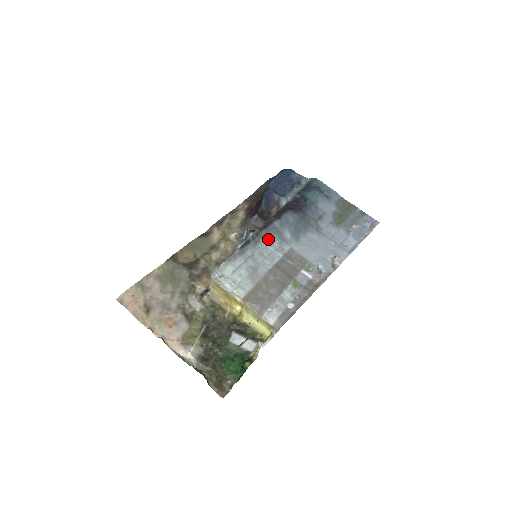
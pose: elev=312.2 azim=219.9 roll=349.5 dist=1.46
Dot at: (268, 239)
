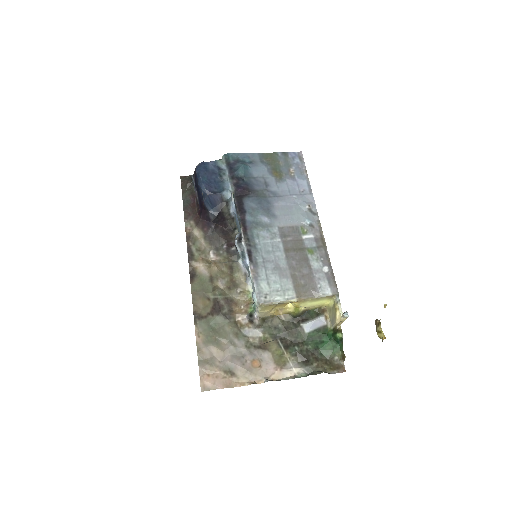
Dot at: (258, 236)
